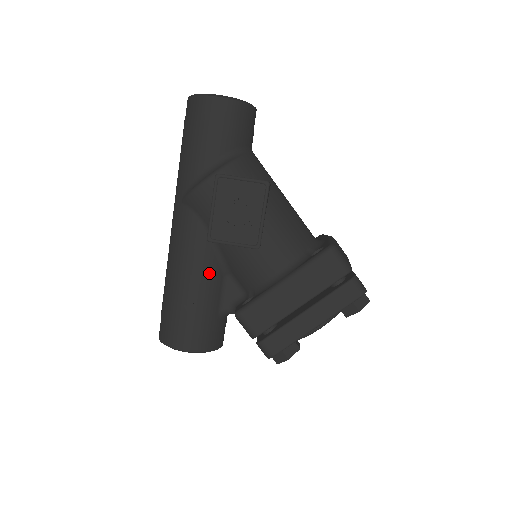
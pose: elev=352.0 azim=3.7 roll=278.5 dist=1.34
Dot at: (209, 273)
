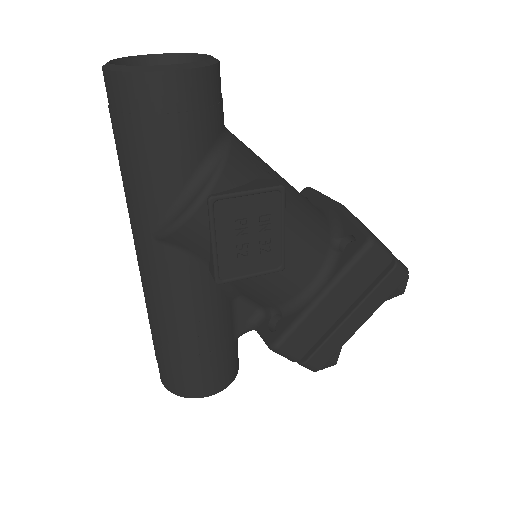
Dot at: (218, 310)
